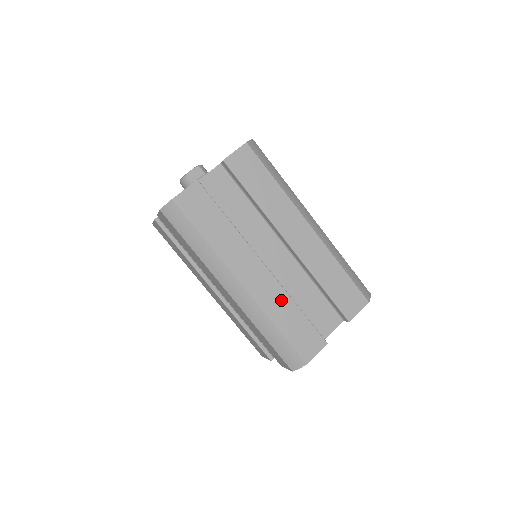
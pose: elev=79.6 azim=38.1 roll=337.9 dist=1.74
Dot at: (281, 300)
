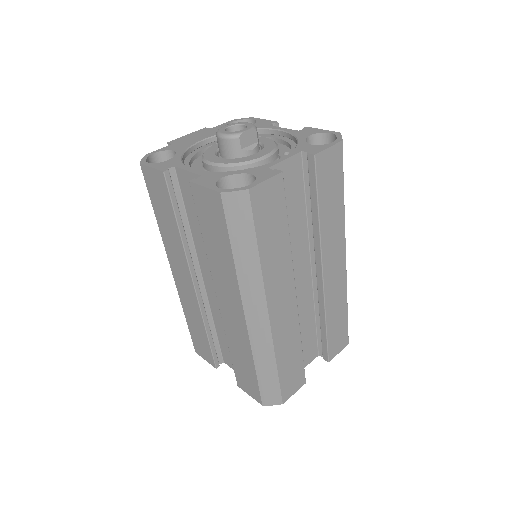
Dot at: (292, 336)
